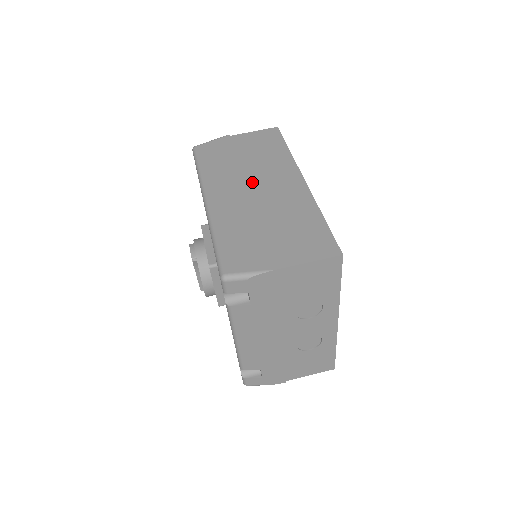
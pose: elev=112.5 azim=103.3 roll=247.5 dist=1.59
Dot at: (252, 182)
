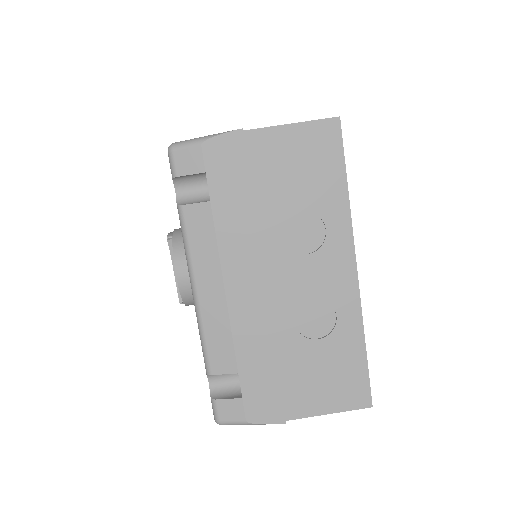
Dot at: occluded
